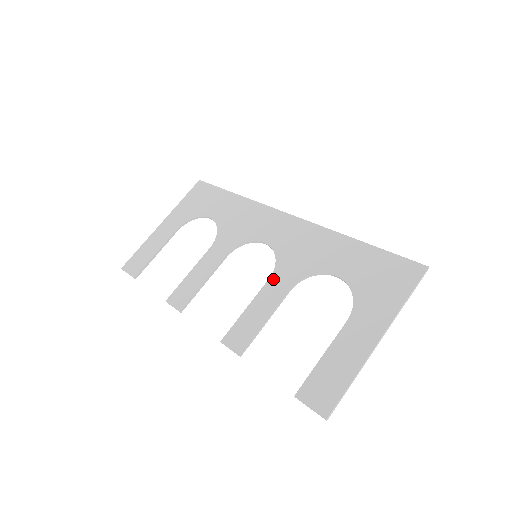
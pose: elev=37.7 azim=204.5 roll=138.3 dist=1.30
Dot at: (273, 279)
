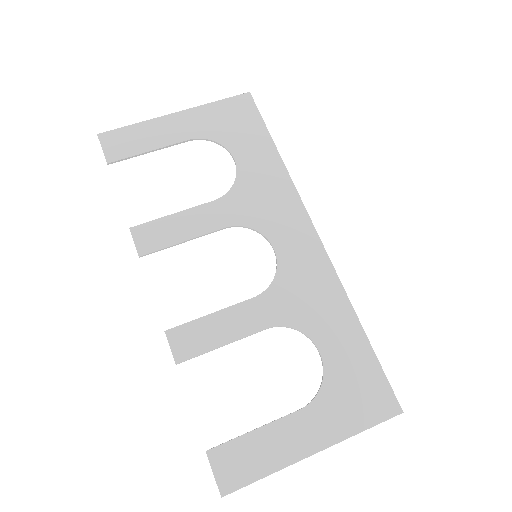
Dot at: (258, 301)
